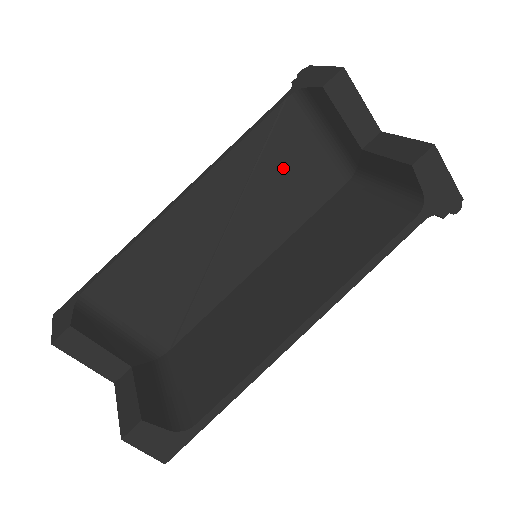
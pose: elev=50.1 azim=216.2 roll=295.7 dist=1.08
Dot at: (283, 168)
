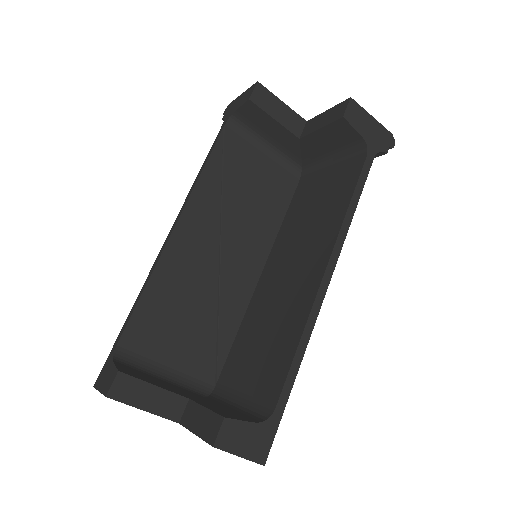
Dot at: (245, 182)
